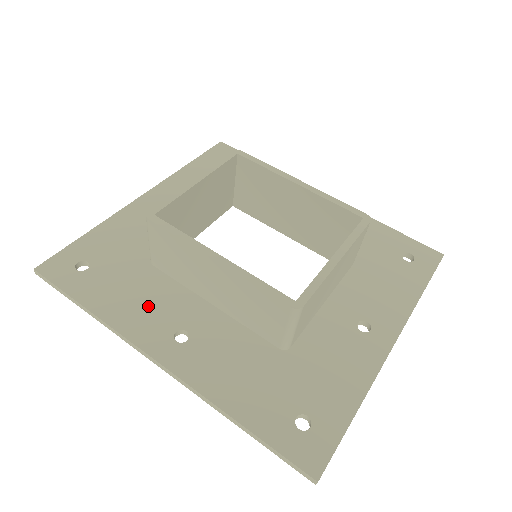
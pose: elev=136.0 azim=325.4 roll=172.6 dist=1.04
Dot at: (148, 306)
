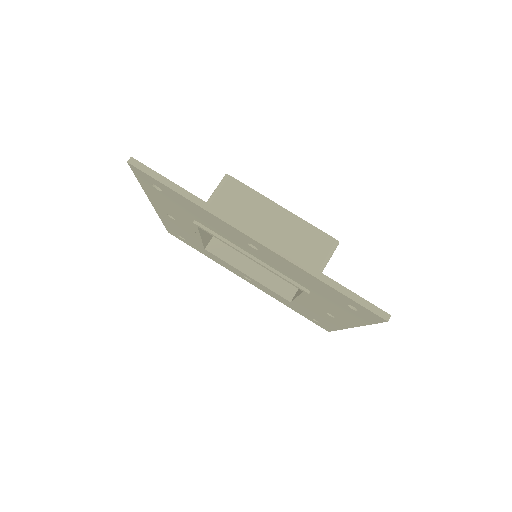
Dot at: occluded
